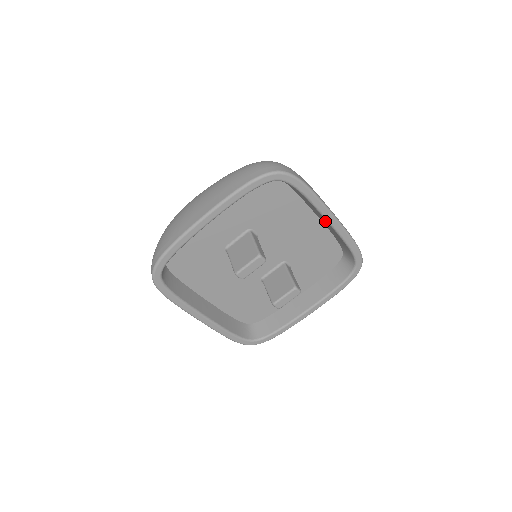
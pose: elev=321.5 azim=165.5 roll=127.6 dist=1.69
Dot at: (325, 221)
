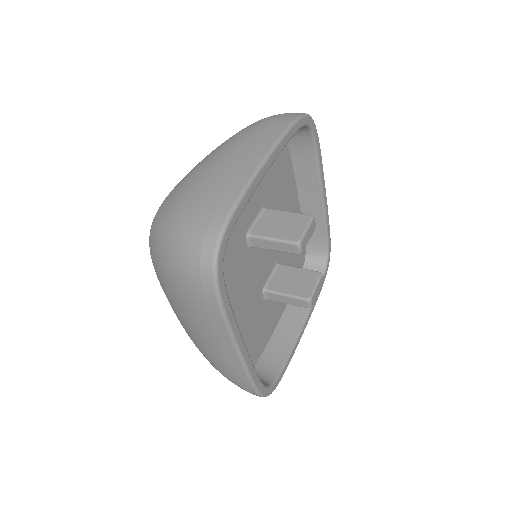
Dot at: (315, 199)
